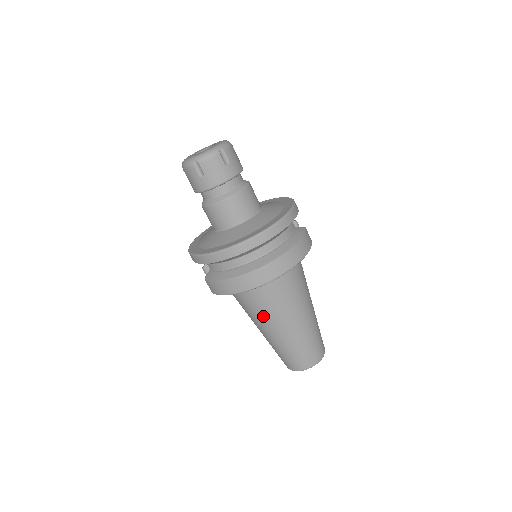
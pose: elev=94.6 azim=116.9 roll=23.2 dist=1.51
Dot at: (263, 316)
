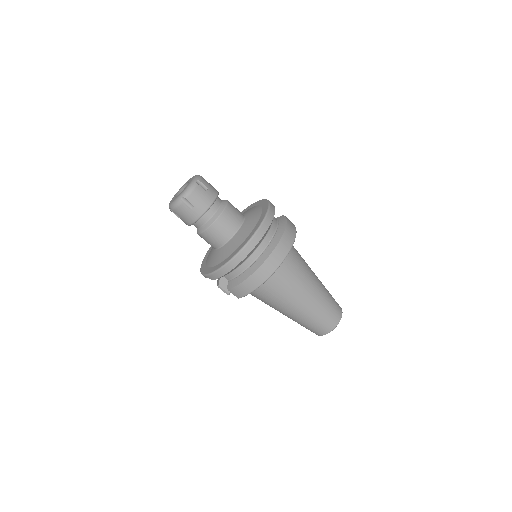
Dot at: (285, 298)
